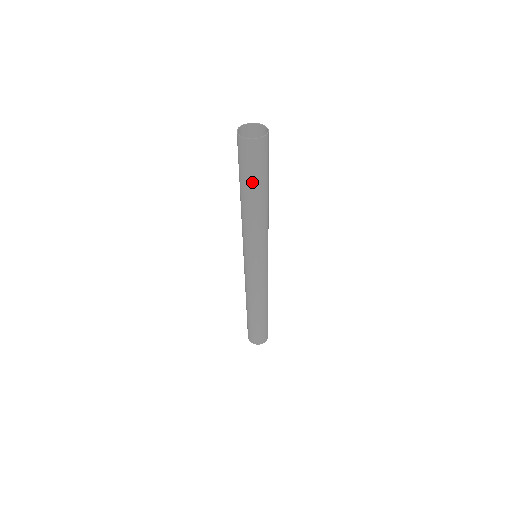
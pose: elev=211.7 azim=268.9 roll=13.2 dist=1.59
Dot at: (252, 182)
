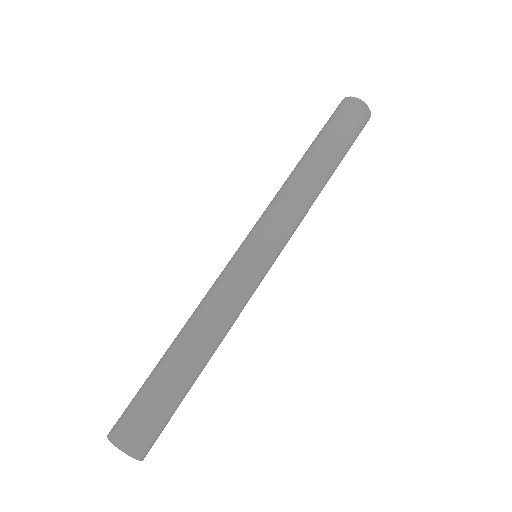
Dot at: (341, 146)
